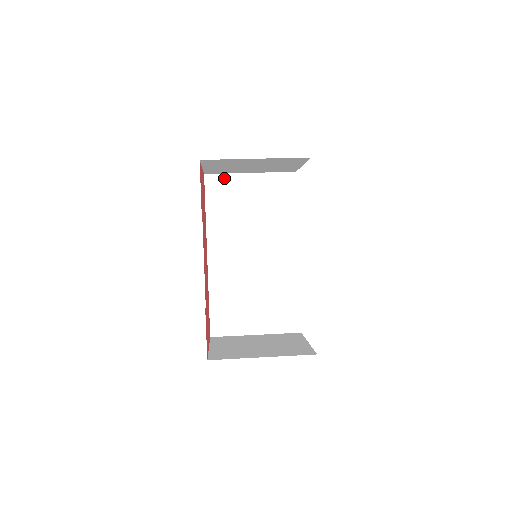
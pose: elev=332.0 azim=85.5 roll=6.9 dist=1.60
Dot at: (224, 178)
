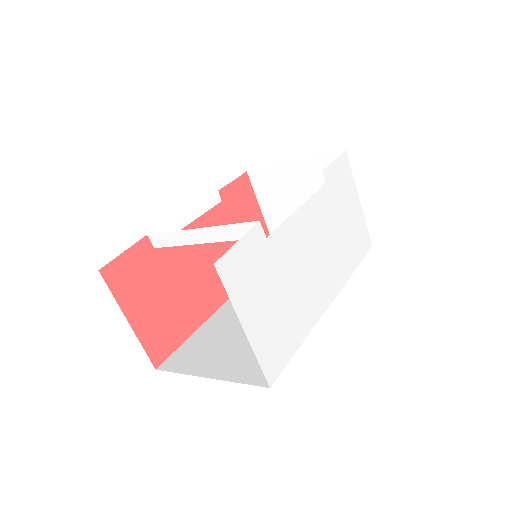
Dot at: occluded
